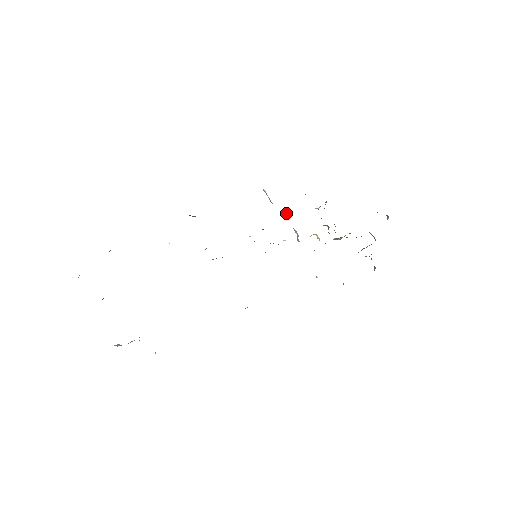
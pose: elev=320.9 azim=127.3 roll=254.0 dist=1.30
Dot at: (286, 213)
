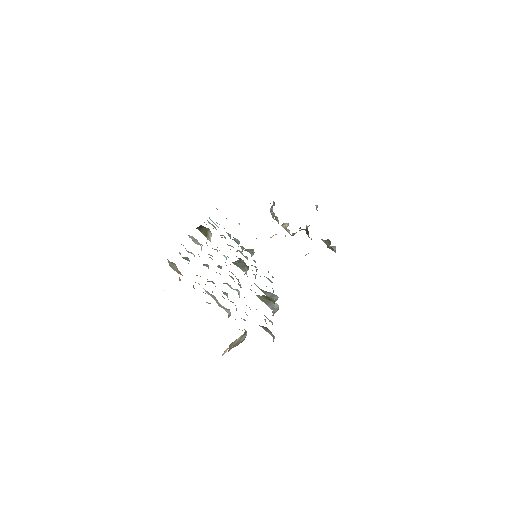
Dot at: (239, 224)
